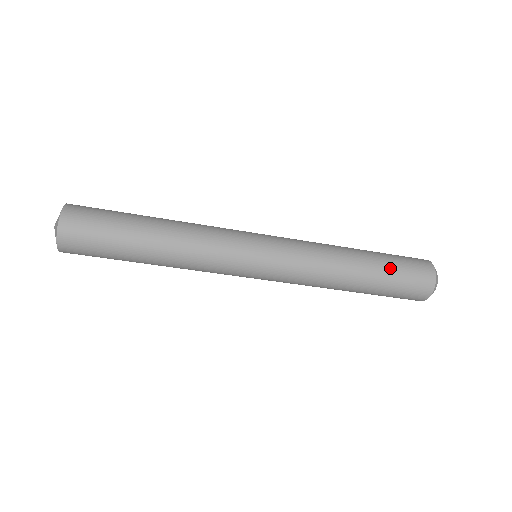
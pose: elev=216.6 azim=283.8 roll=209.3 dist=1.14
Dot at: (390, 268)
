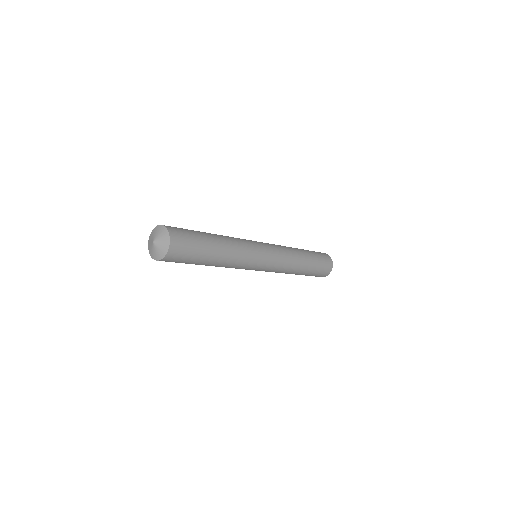
Dot at: (310, 274)
